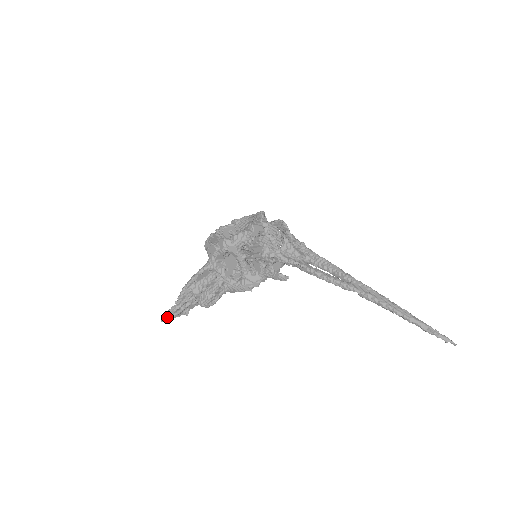
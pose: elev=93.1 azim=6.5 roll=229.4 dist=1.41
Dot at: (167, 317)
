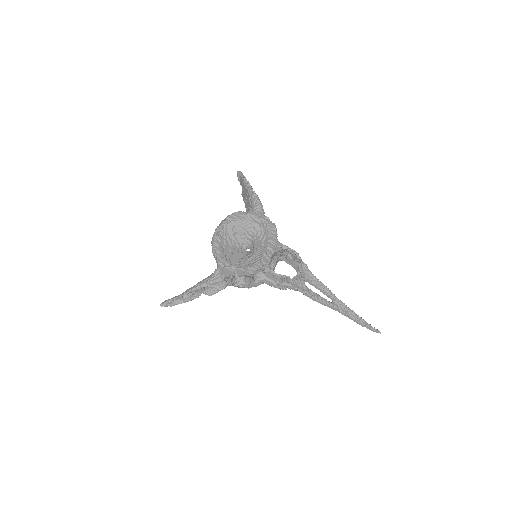
Dot at: (168, 305)
